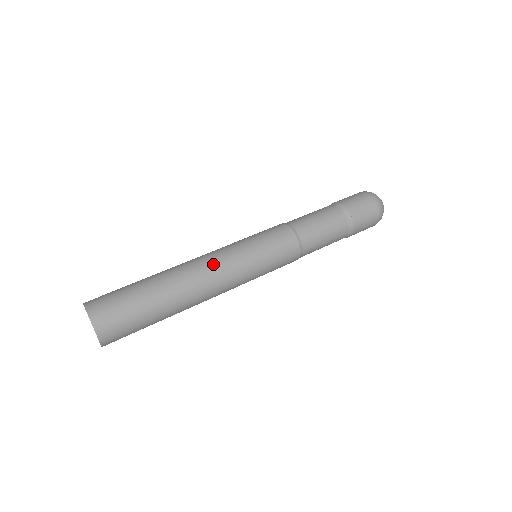
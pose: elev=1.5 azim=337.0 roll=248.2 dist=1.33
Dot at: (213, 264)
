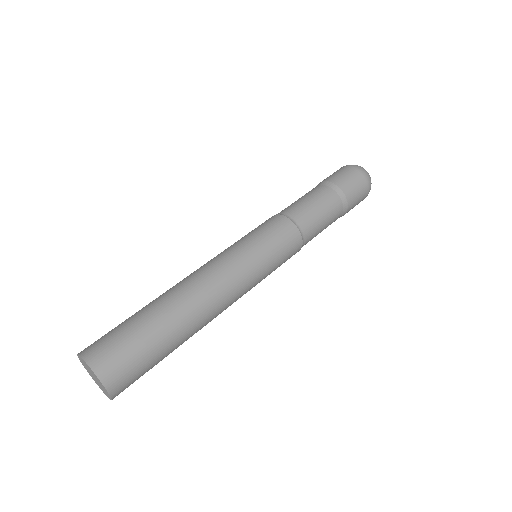
Dot at: (226, 287)
